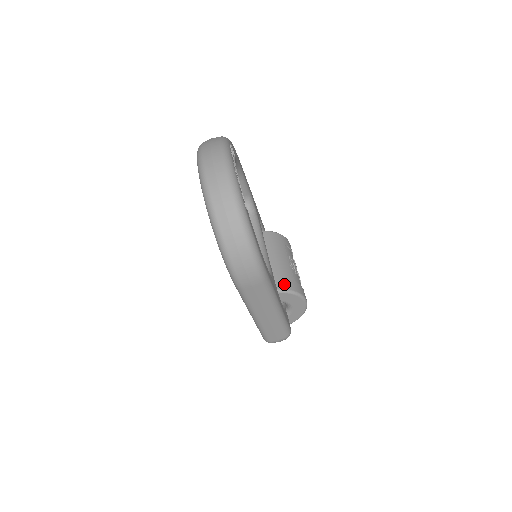
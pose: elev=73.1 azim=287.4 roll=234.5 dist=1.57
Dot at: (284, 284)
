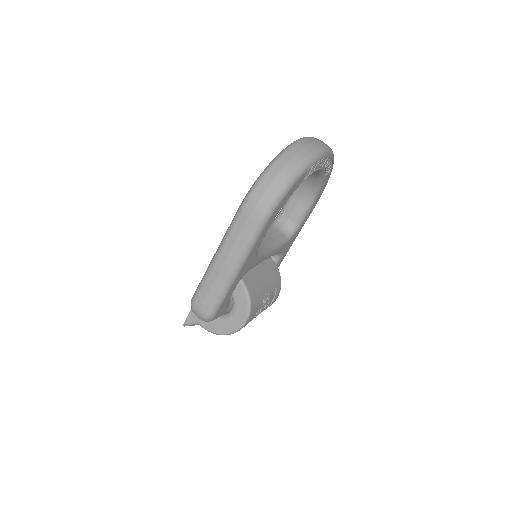
Dot at: (251, 286)
